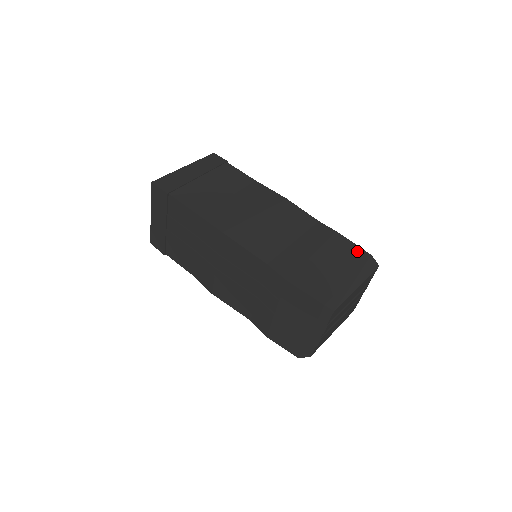
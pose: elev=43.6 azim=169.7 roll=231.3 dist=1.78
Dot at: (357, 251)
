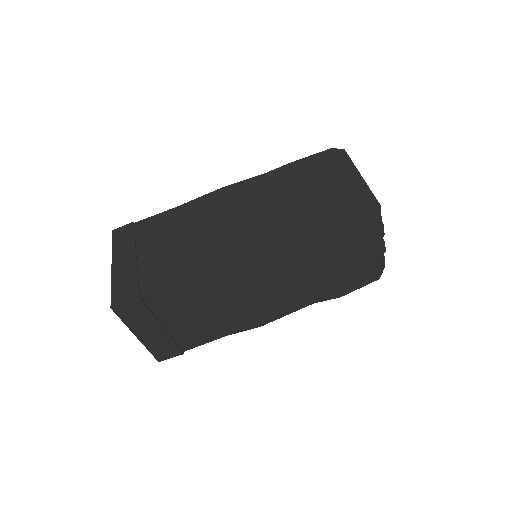
Dot at: (321, 157)
